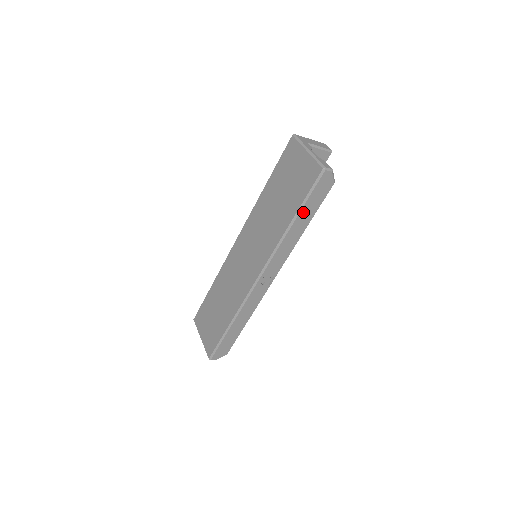
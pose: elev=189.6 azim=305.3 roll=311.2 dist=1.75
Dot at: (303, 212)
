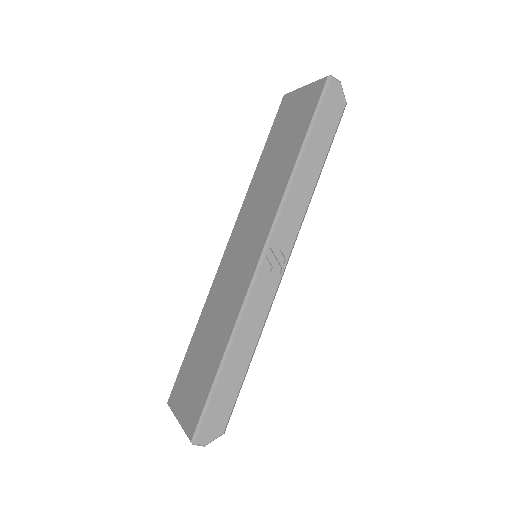
Dot at: (312, 141)
